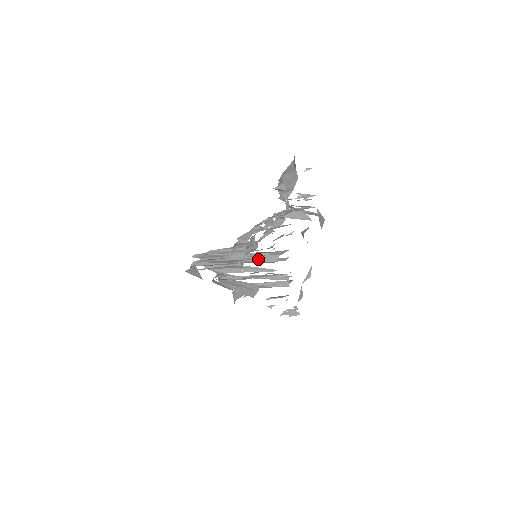
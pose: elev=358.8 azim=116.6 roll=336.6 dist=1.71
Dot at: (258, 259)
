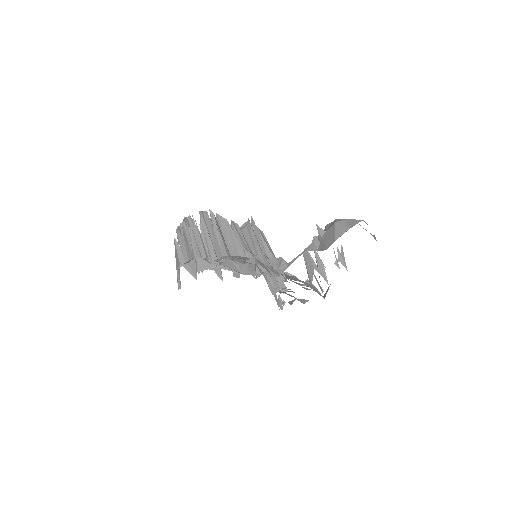
Dot at: occluded
